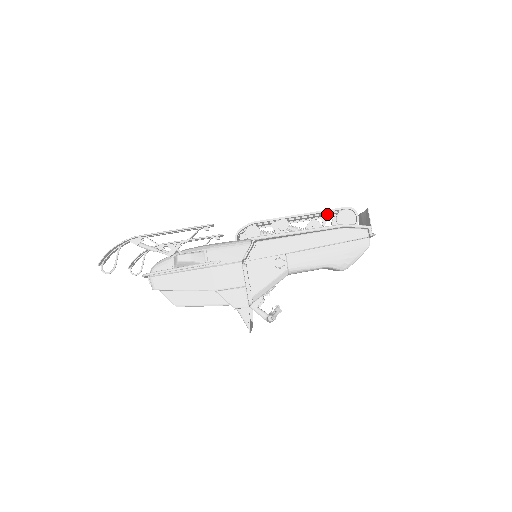
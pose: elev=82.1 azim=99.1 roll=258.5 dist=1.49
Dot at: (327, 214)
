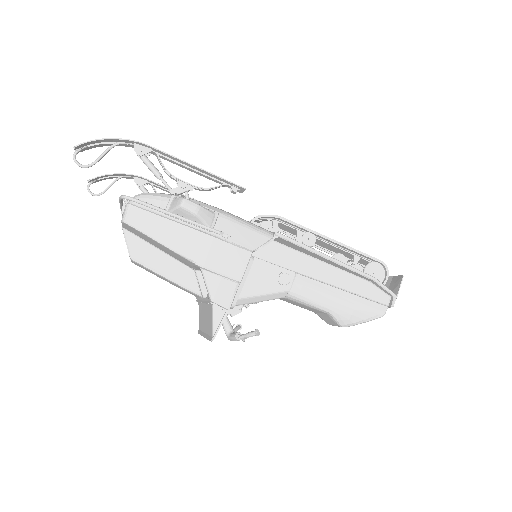
Dot at: (357, 256)
